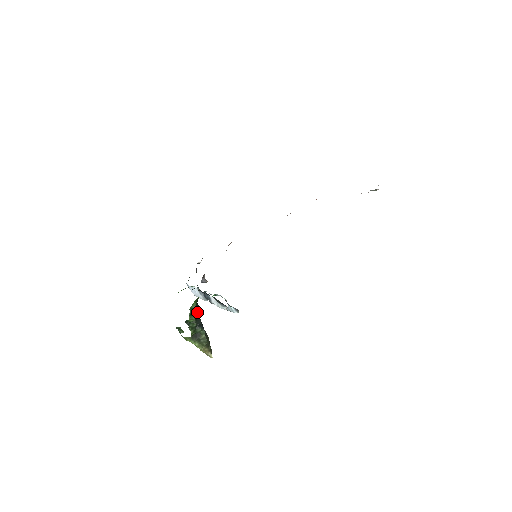
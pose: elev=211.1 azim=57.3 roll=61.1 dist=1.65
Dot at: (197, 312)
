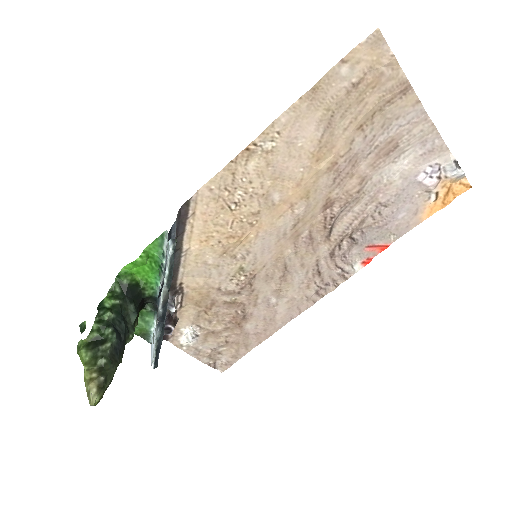
Dot at: (130, 330)
